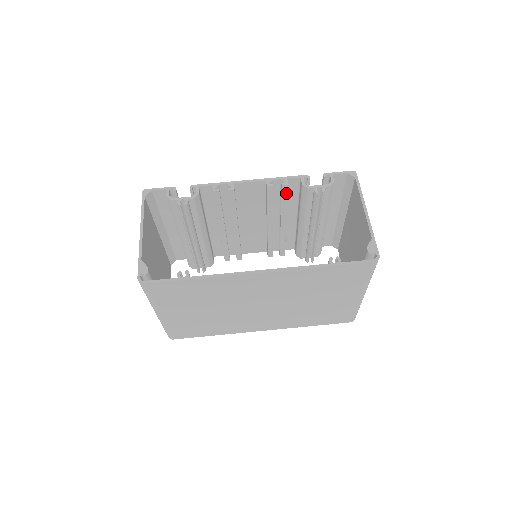
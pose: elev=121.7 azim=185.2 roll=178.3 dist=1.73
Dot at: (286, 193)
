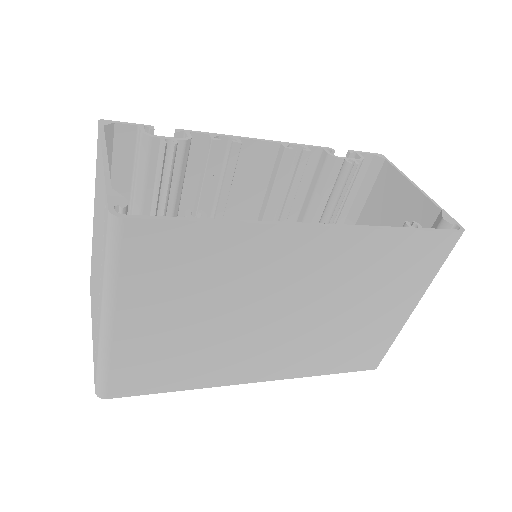
Dot at: (303, 167)
